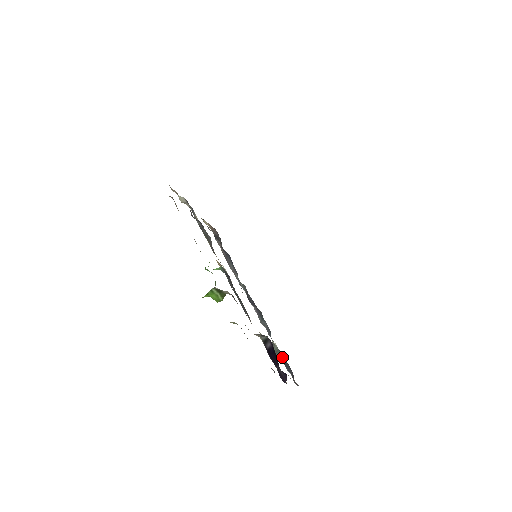
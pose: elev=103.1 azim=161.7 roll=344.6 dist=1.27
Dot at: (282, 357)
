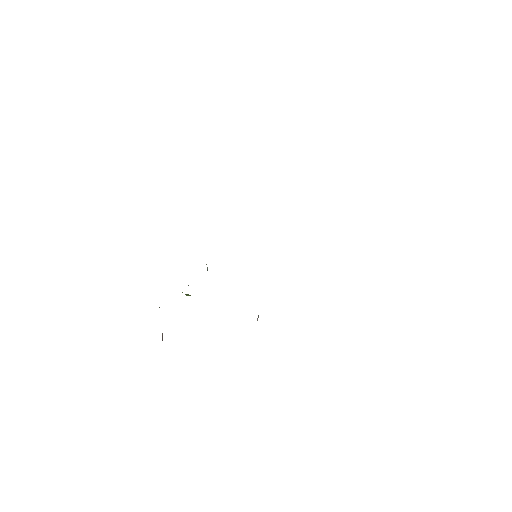
Dot at: occluded
